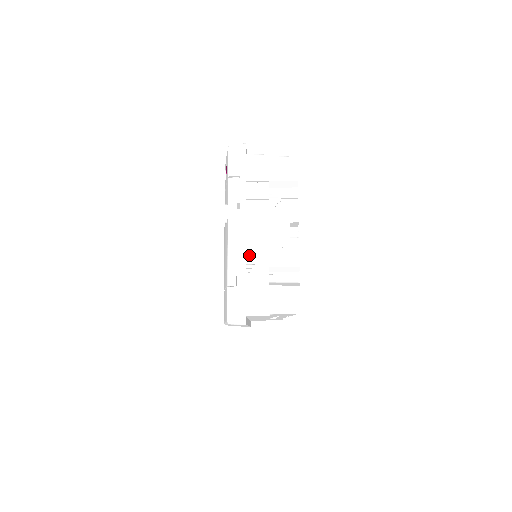
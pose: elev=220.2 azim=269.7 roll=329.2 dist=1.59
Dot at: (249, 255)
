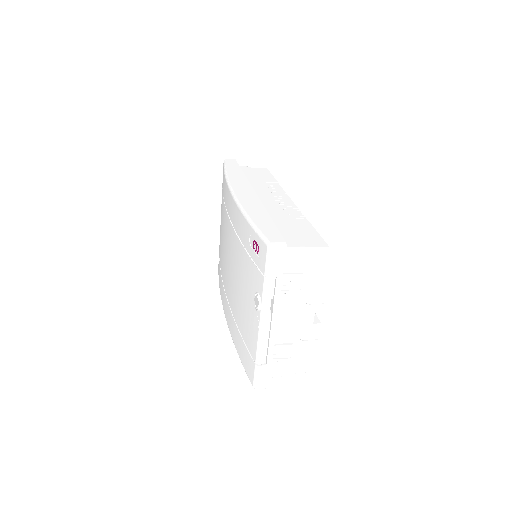
Dot at: (276, 337)
